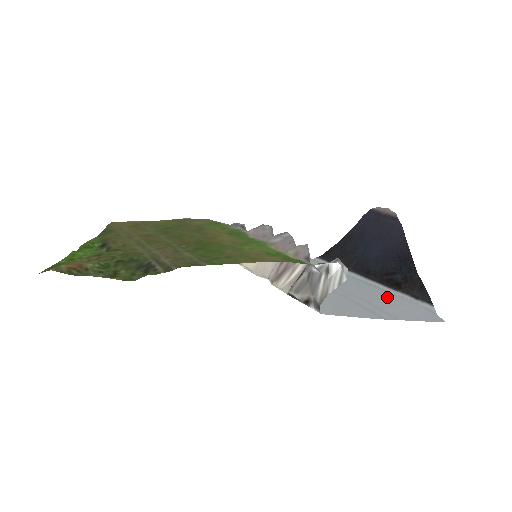
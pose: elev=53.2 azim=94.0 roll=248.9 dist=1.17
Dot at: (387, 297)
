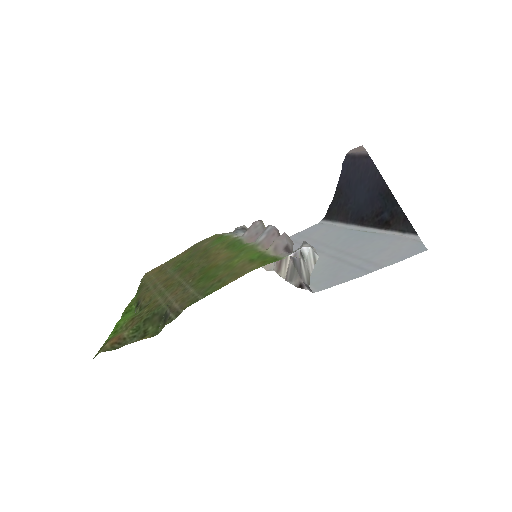
Dot at: (378, 242)
